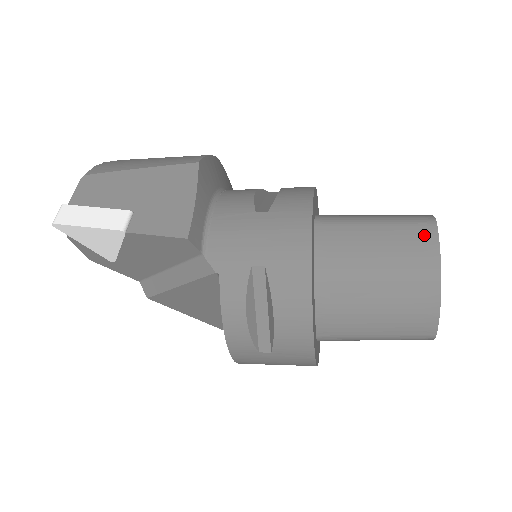
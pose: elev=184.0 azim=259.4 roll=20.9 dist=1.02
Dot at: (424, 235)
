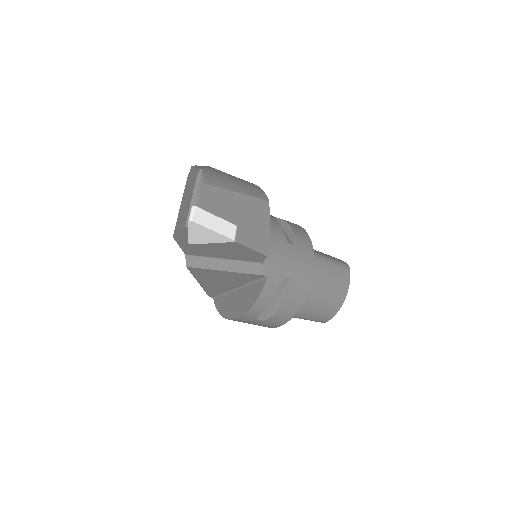
Dot at: (345, 275)
